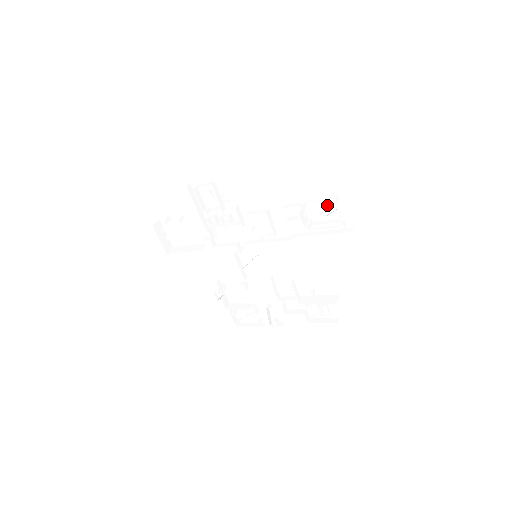
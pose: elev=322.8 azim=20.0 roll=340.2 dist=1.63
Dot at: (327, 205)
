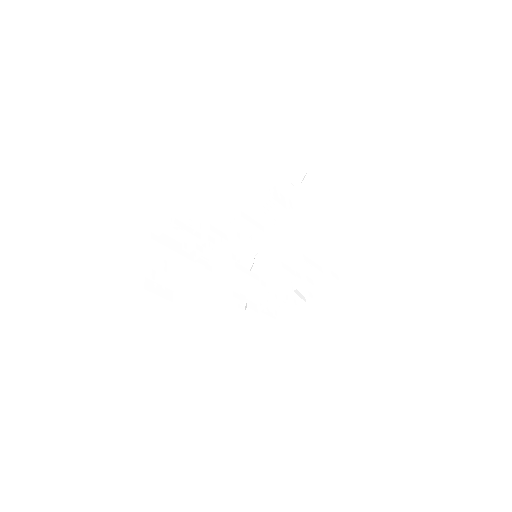
Dot at: (295, 174)
